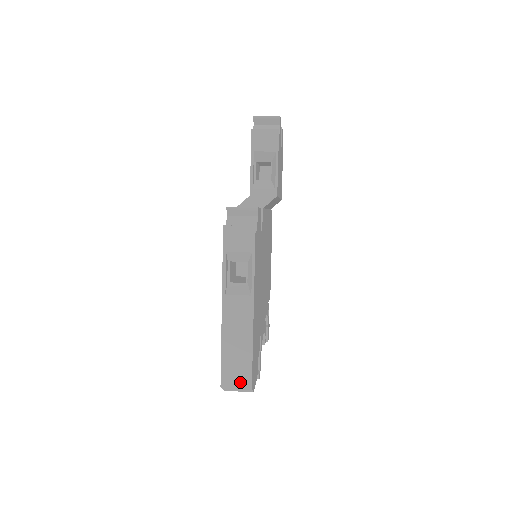
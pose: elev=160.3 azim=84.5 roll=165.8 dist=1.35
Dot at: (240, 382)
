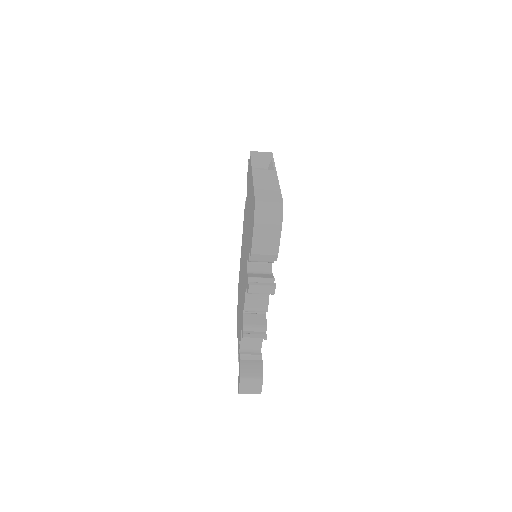
Dot at: (272, 200)
